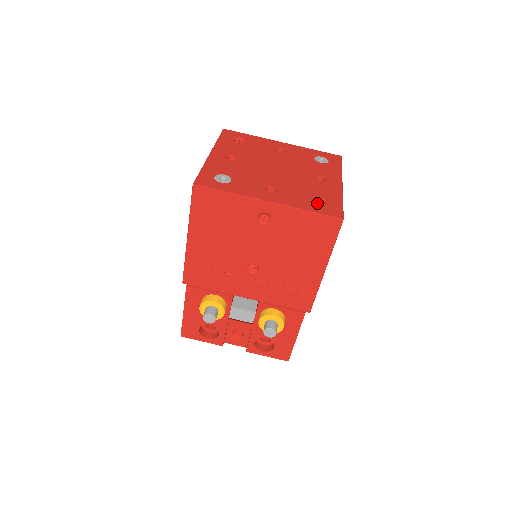
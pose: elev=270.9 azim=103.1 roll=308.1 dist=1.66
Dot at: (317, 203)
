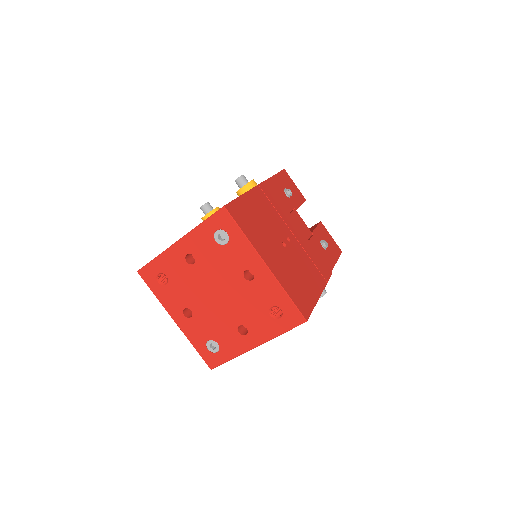
Dot at: occluded
